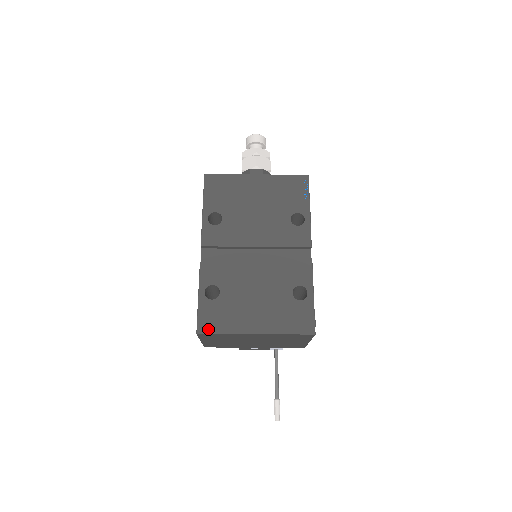
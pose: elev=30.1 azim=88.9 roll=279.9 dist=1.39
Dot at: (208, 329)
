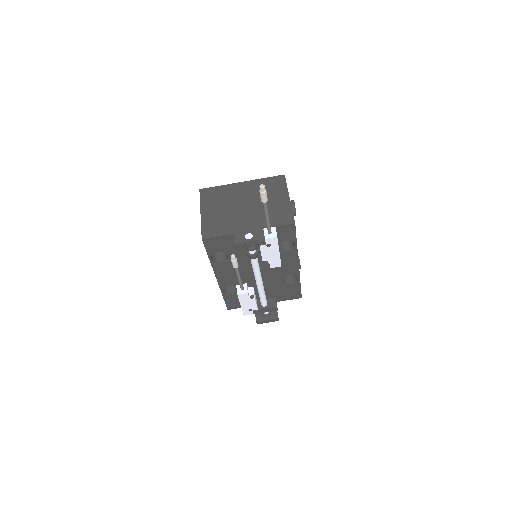
Dot at: (208, 190)
